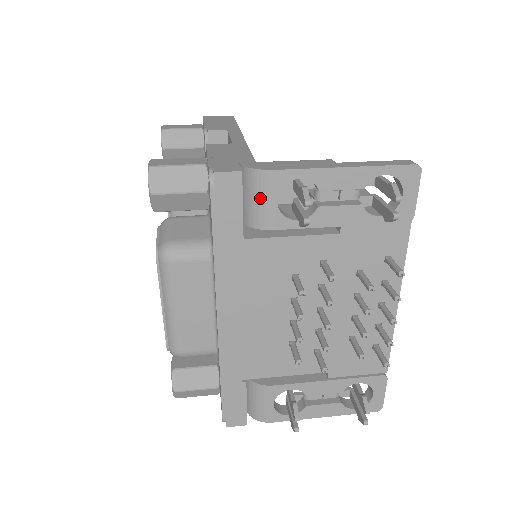
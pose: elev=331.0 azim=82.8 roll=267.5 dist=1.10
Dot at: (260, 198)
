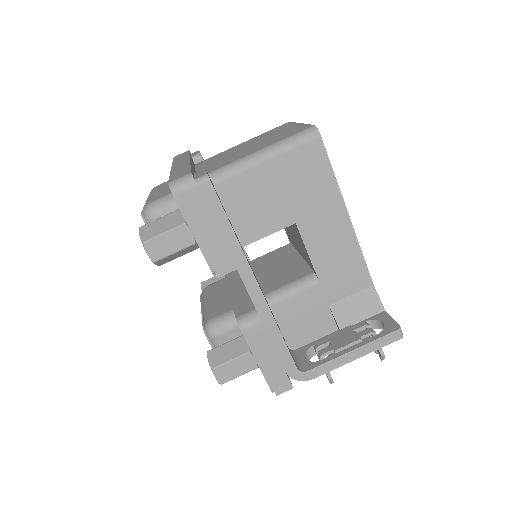
Dot at: occluded
